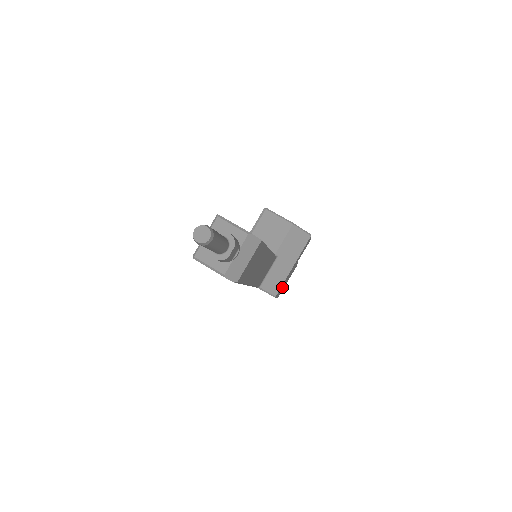
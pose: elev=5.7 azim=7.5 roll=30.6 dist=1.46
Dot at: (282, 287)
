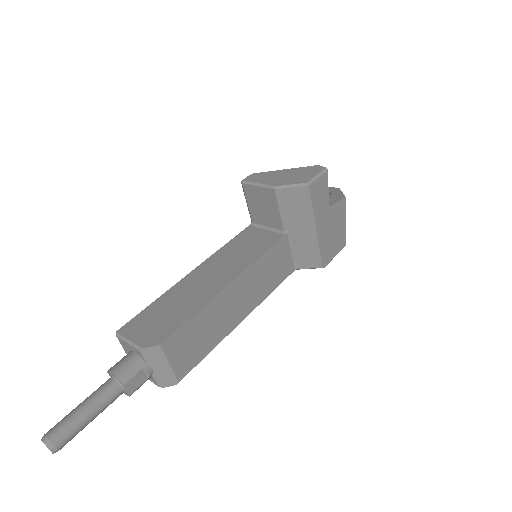
Dot at: (332, 244)
